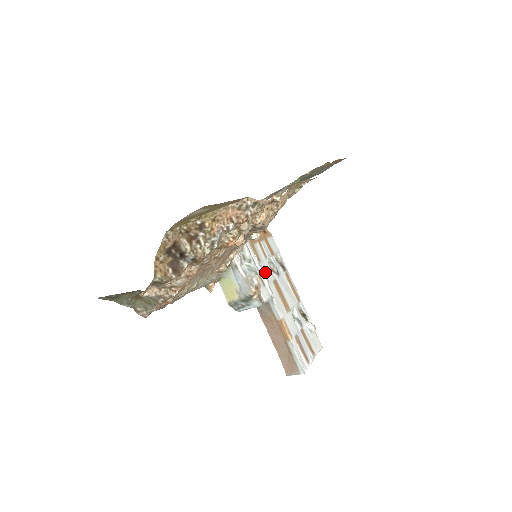
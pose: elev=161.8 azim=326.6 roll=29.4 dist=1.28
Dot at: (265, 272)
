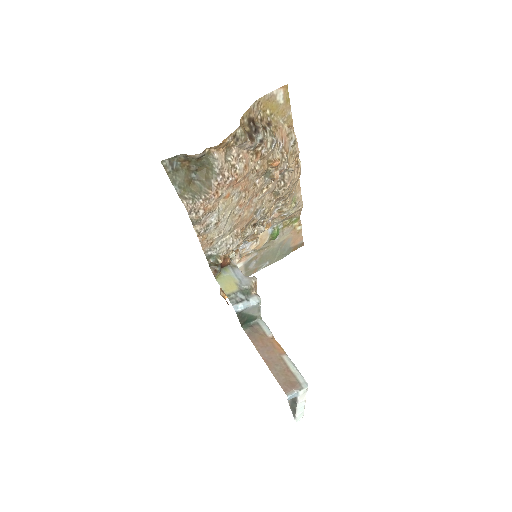
Dot at: occluded
